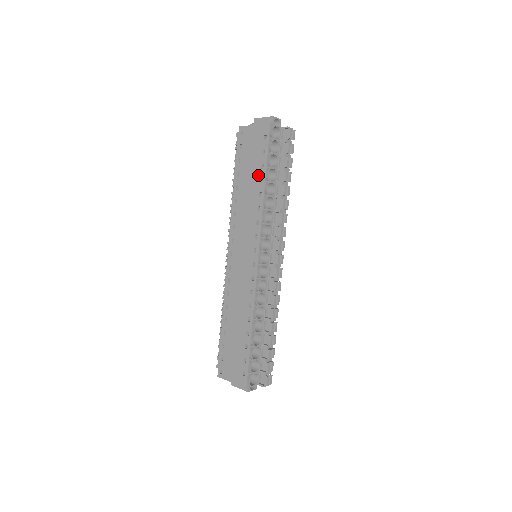
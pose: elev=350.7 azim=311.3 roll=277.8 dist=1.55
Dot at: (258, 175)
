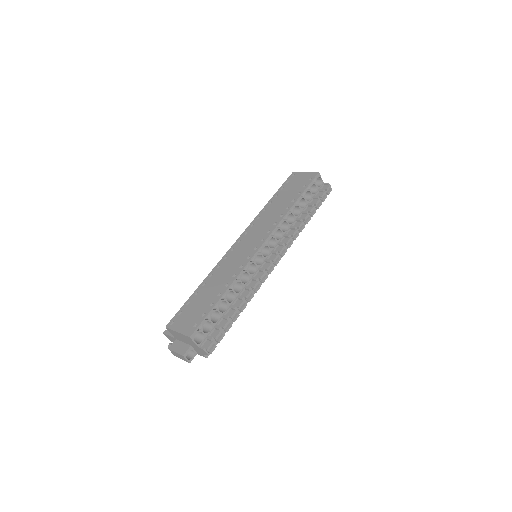
Dot at: (293, 197)
